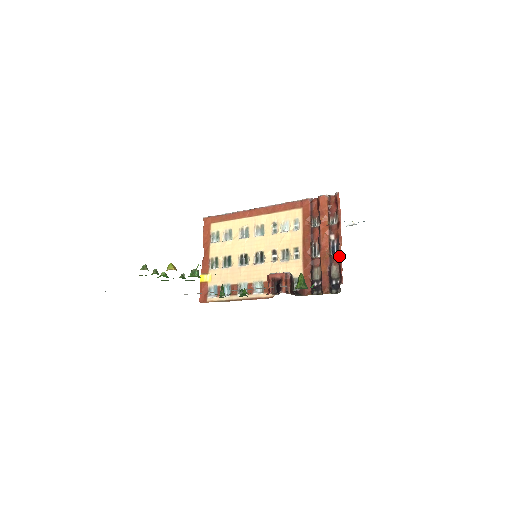
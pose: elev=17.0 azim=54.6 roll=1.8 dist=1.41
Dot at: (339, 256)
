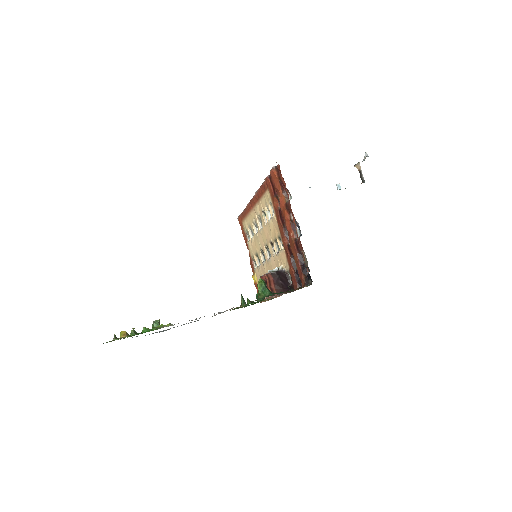
Dot at: occluded
